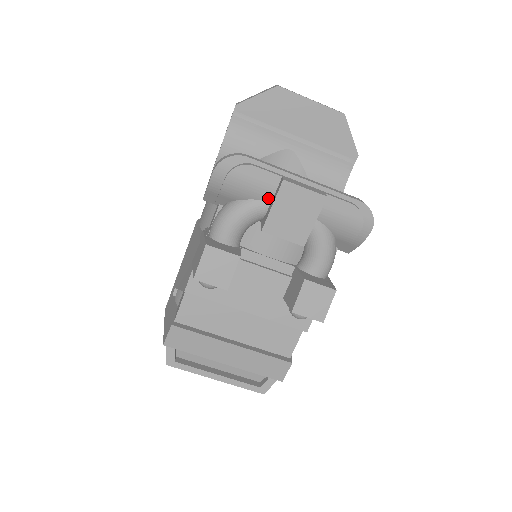
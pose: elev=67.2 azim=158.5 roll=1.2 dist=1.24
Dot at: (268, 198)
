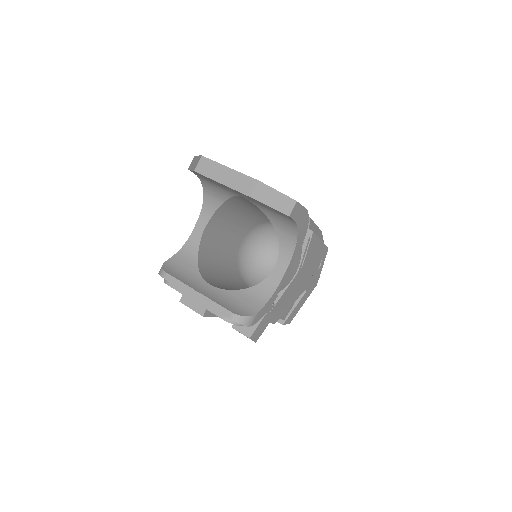
Dot at: occluded
